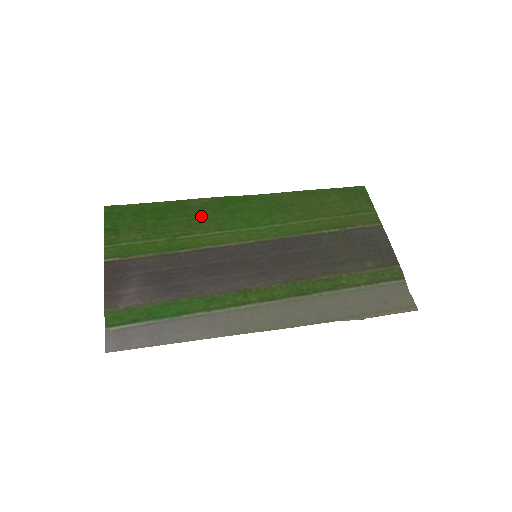
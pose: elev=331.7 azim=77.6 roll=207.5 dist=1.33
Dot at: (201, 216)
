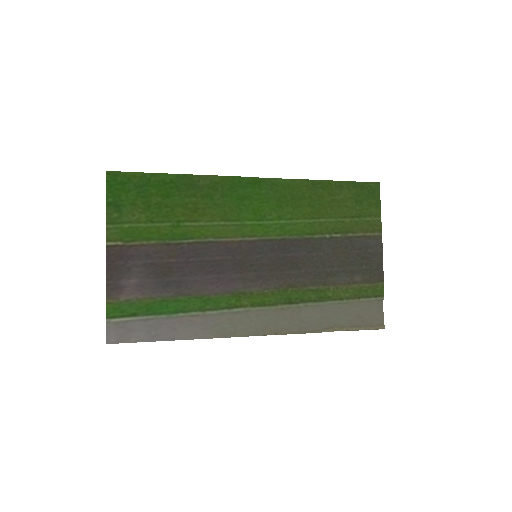
Dot at: (209, 199)
